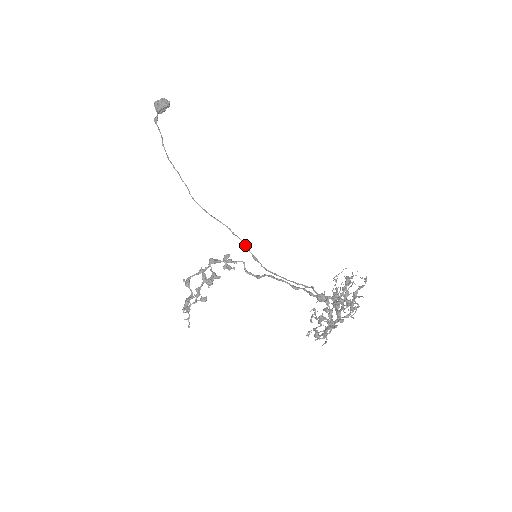
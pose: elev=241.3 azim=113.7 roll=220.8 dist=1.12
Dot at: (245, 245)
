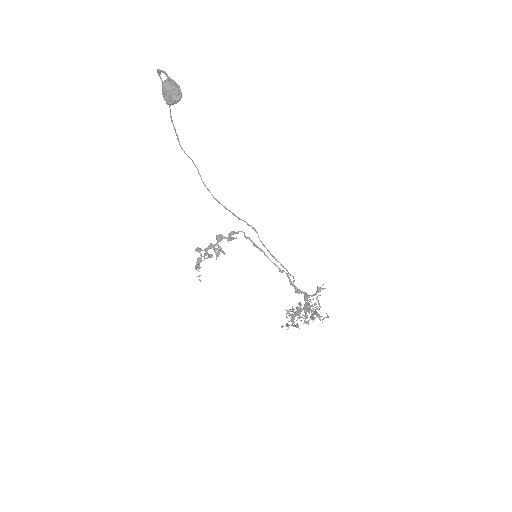
Dot at: (247, 223)
